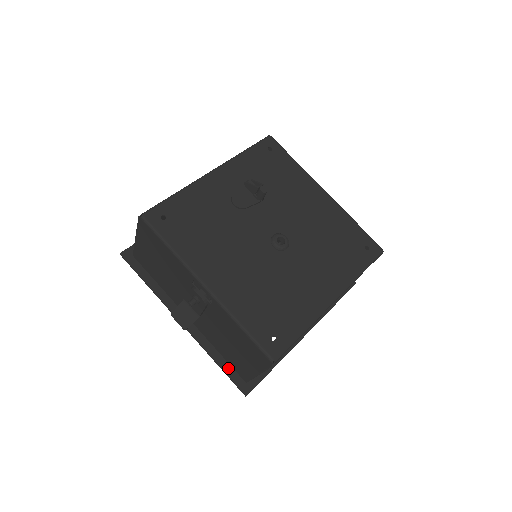
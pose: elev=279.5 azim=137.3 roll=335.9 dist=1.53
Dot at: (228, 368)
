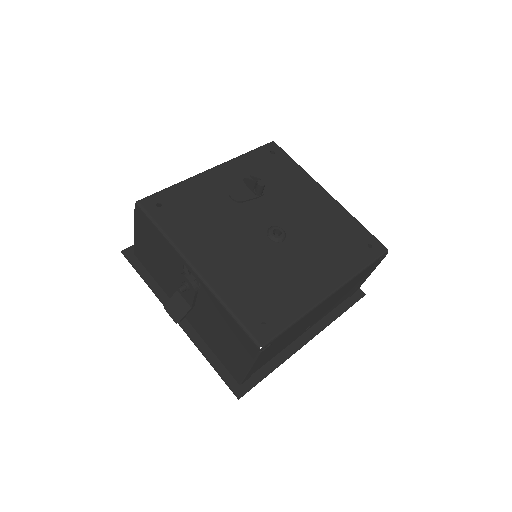
Dot at: (221, 368)
